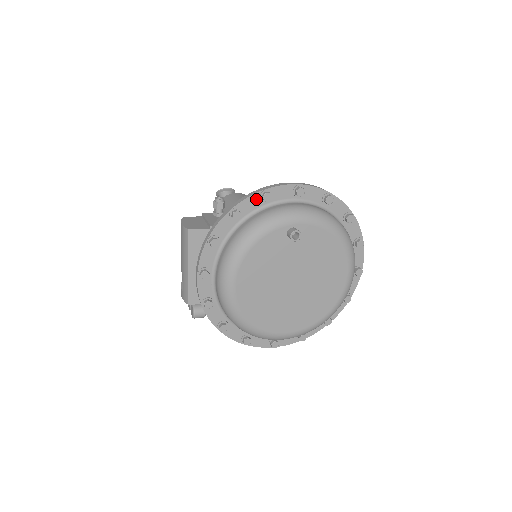
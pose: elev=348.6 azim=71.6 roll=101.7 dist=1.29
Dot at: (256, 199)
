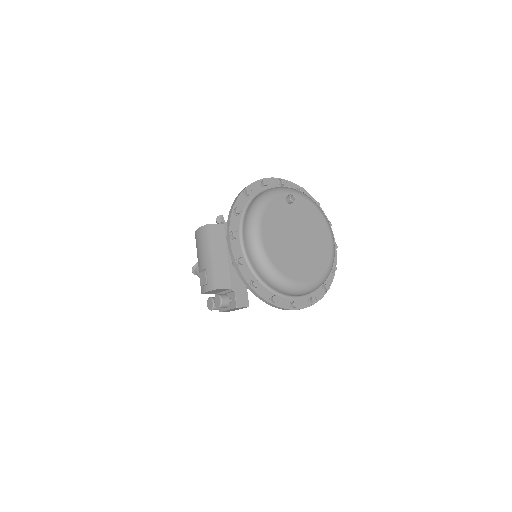
Dot at: (258, 185)
